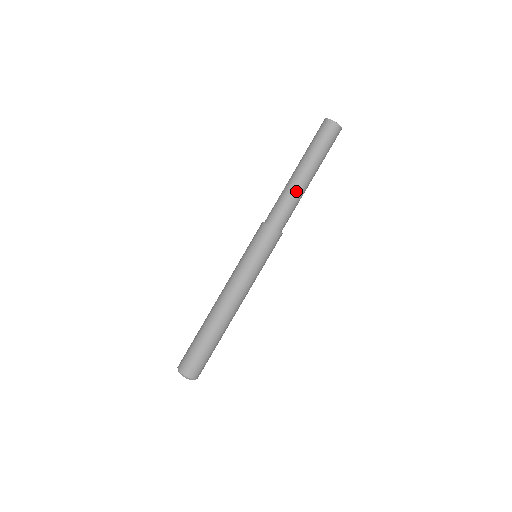
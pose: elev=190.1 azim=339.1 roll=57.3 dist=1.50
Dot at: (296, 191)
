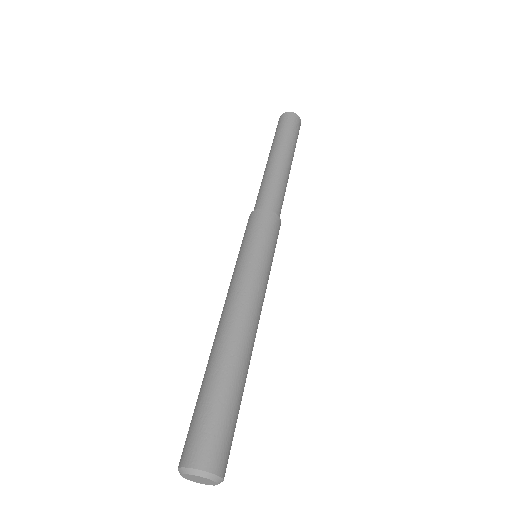
Dot at: (284, 175)
